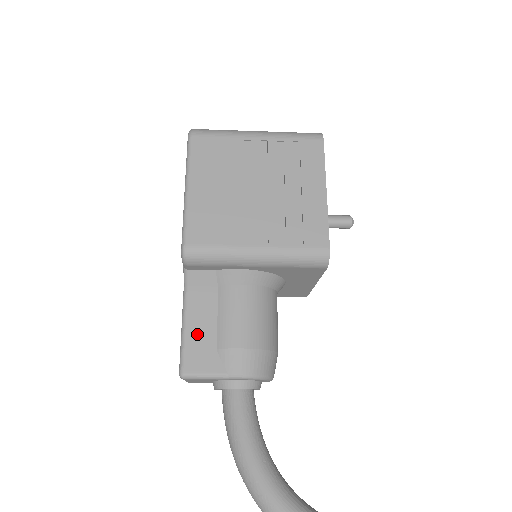
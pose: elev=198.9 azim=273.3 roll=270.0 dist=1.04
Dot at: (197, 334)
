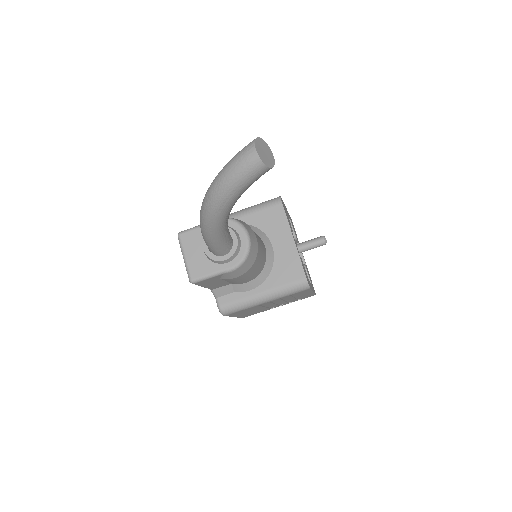
Dot at: occluded
